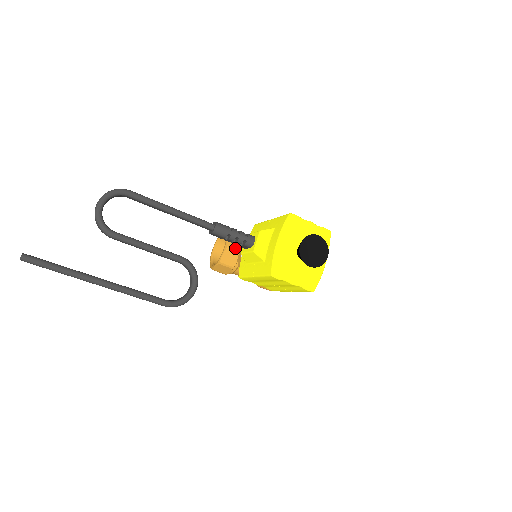
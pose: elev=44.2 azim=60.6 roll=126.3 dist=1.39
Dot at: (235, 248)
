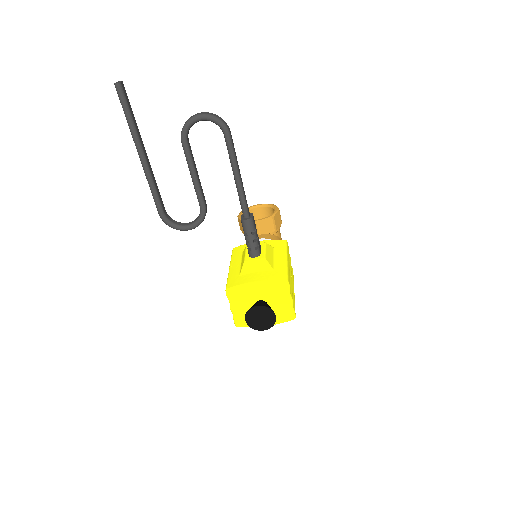
Dot at: (262, 229)
